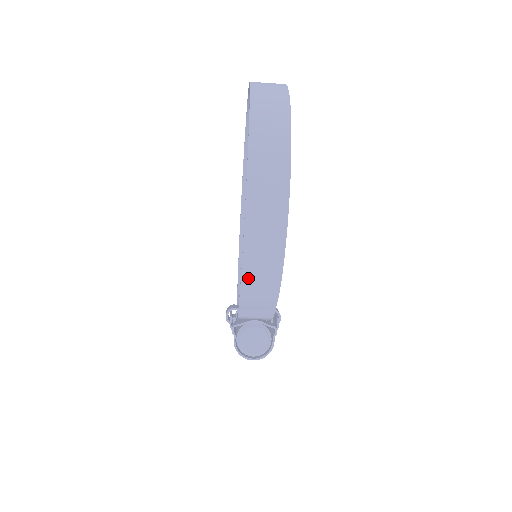
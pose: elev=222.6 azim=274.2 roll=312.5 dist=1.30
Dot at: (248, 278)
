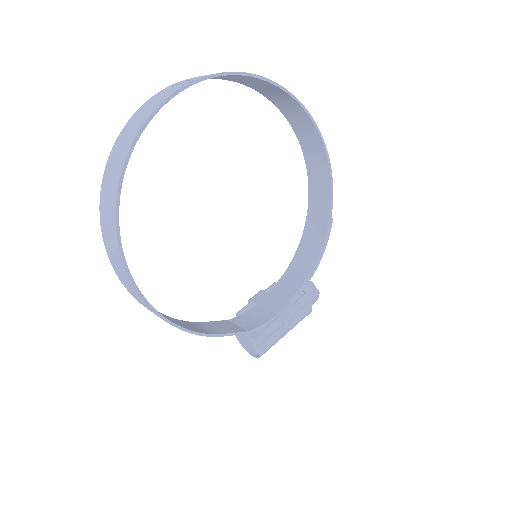
Dot at: occluded
